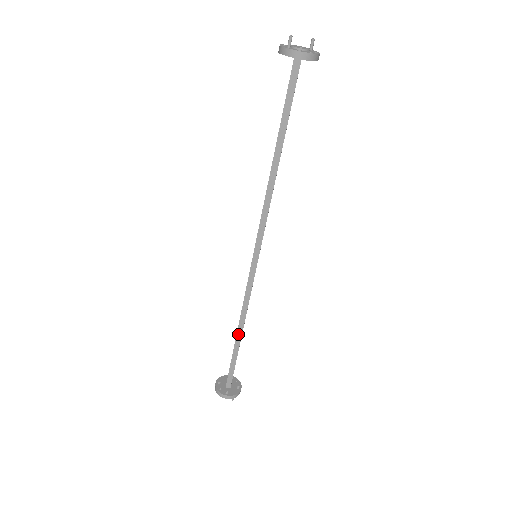
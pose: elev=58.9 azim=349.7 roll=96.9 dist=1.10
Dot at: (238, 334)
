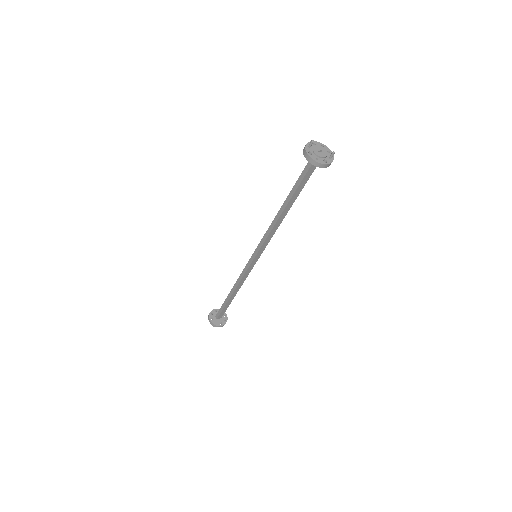
Dot at: (231, 292)
